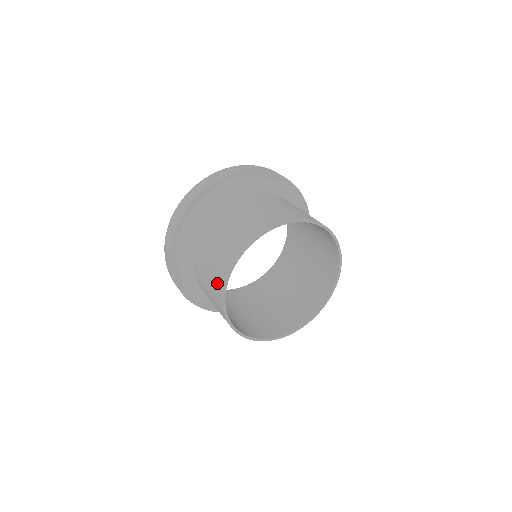
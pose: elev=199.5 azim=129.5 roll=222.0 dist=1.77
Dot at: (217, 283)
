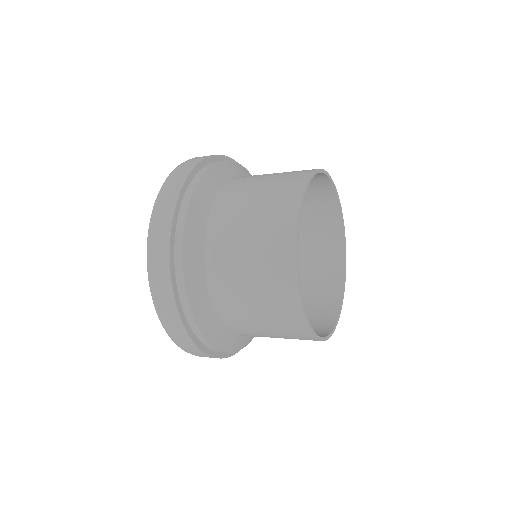
Dot at: (280, 221)
